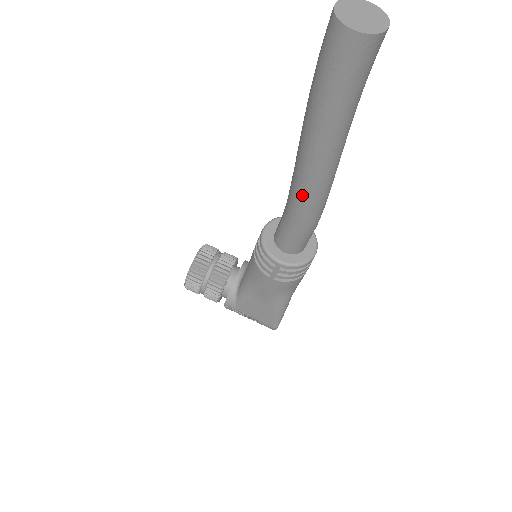
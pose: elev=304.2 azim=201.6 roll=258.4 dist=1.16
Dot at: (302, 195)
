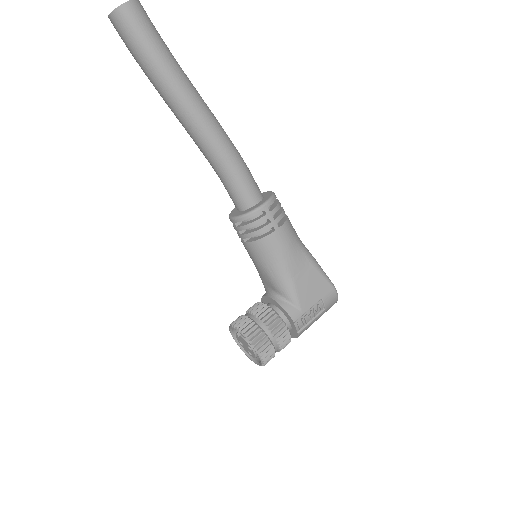
Dot at: (213, 135)
